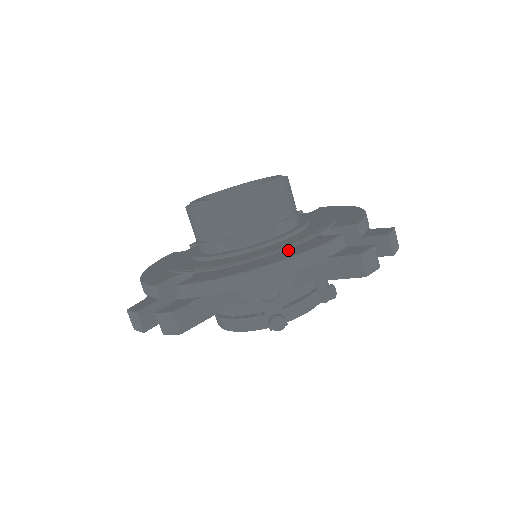
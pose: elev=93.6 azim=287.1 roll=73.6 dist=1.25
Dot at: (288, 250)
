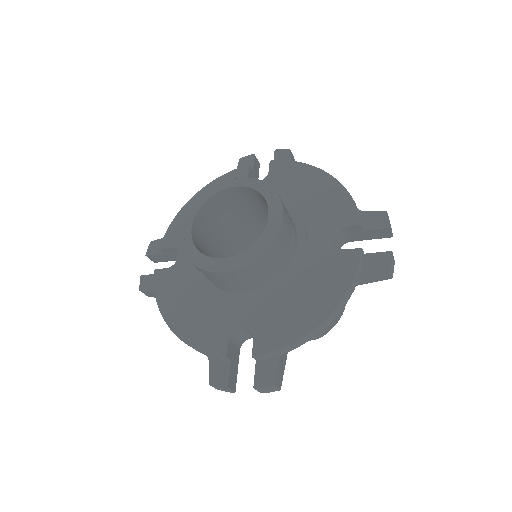
Dot at: (326, 282)
